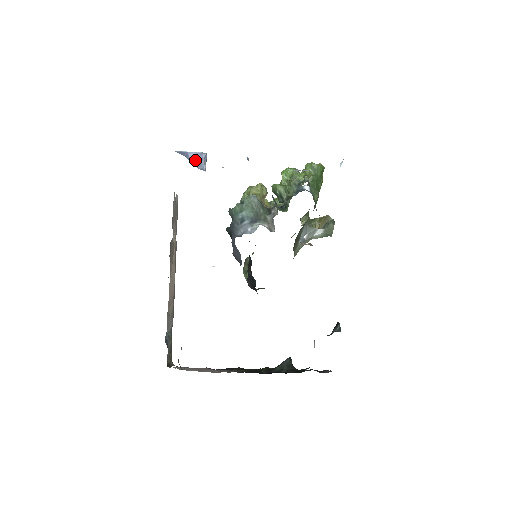
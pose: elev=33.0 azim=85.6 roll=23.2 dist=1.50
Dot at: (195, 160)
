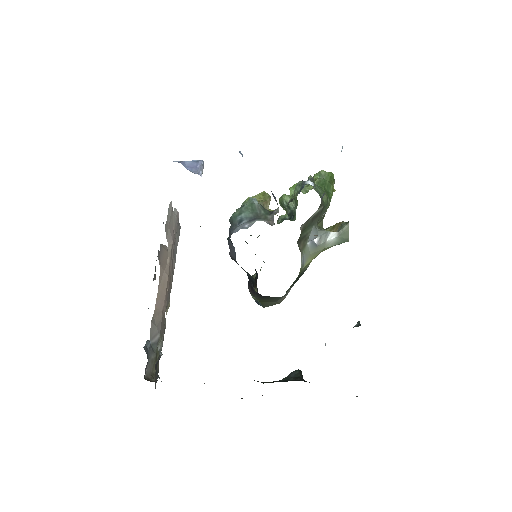
Dot at: (191, 167)
